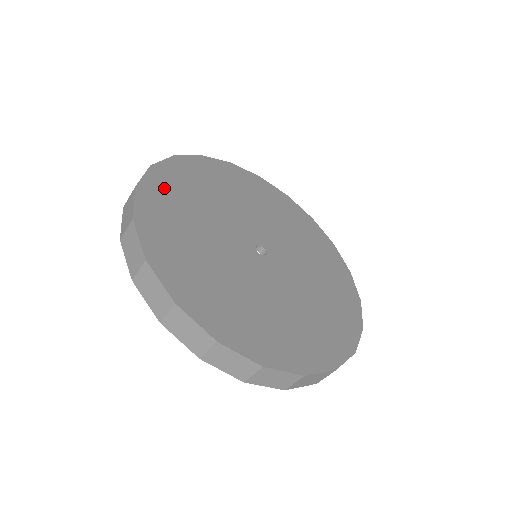
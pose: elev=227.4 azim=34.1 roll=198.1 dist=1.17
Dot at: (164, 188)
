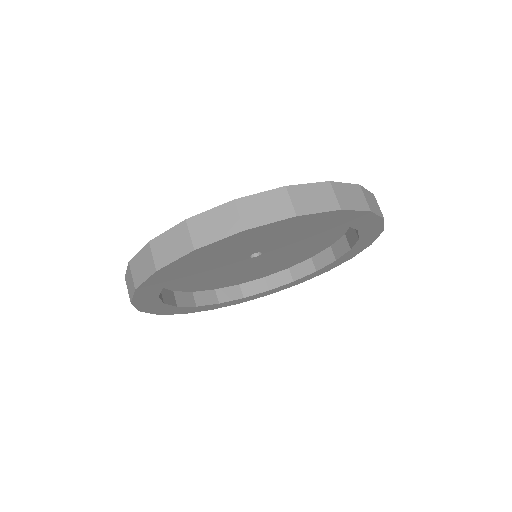
Dot at: occluded
